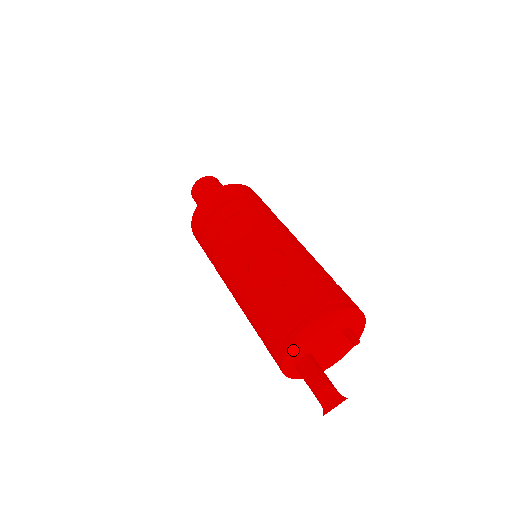
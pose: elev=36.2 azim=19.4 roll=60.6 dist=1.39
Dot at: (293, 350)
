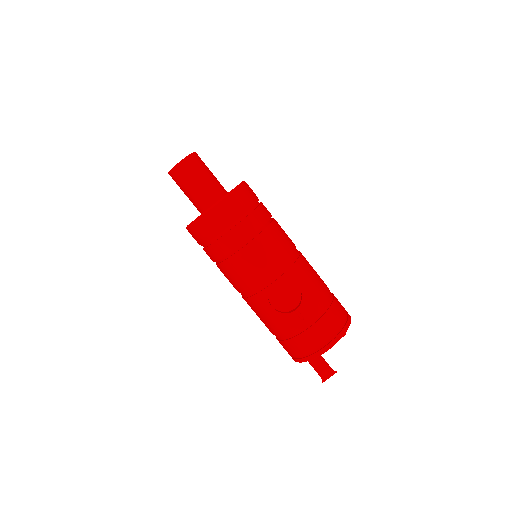
Dot at: occluded
